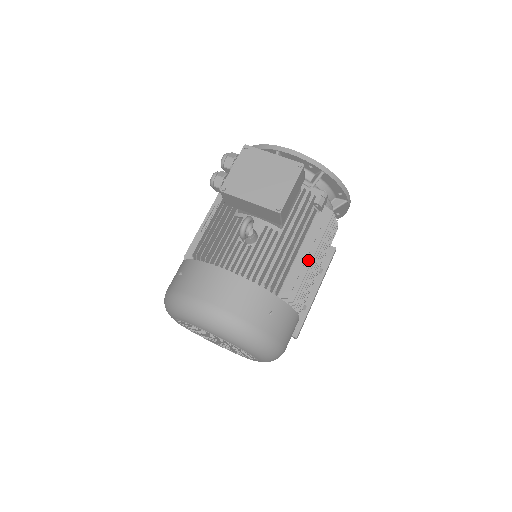
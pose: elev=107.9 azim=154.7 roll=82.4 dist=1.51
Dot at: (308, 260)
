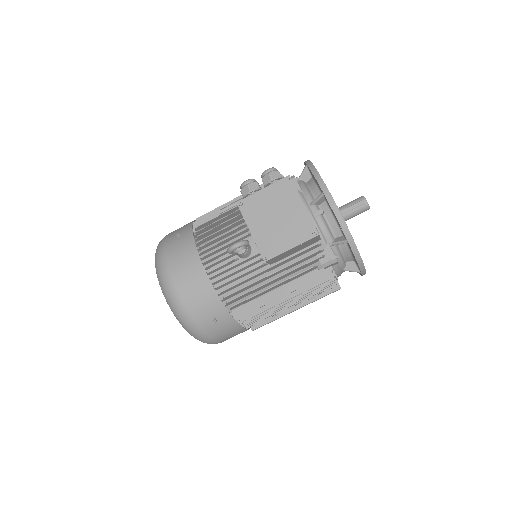
Dot at: (279, 300)
